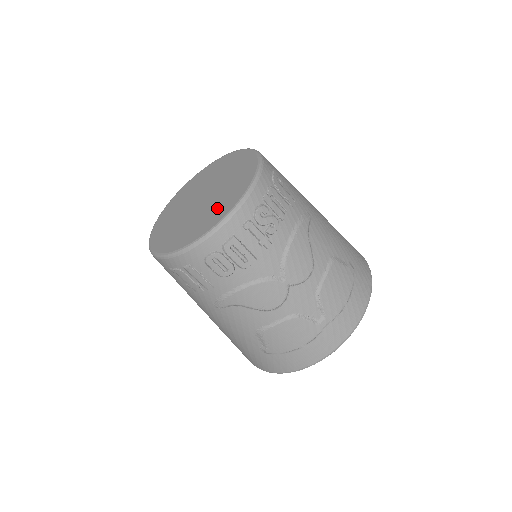
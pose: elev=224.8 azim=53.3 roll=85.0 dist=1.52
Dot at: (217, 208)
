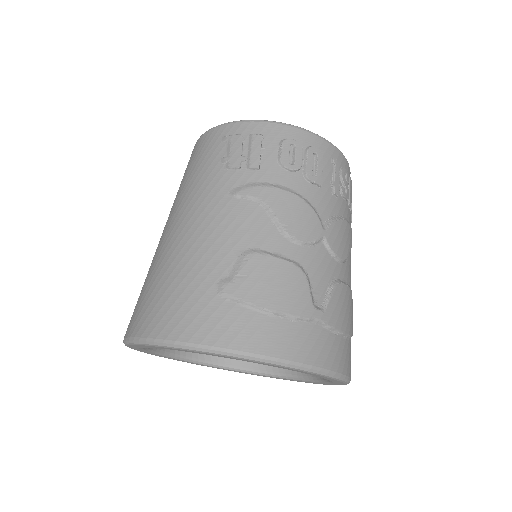
Dot at: occluded
